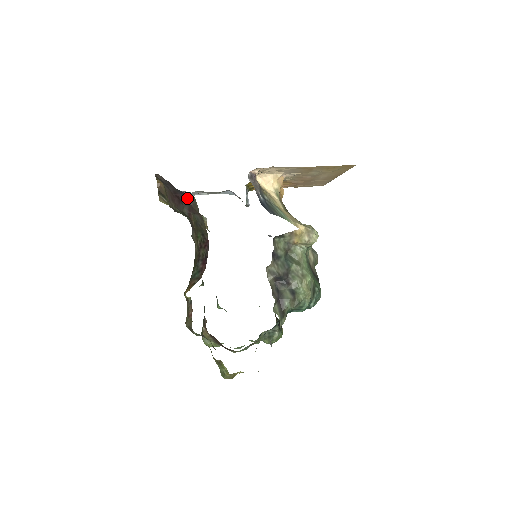
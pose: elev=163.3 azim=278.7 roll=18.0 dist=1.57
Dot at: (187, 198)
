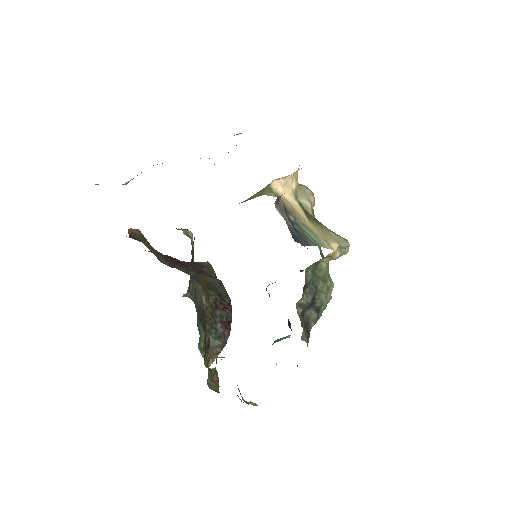
Dot at: (197, 265)
